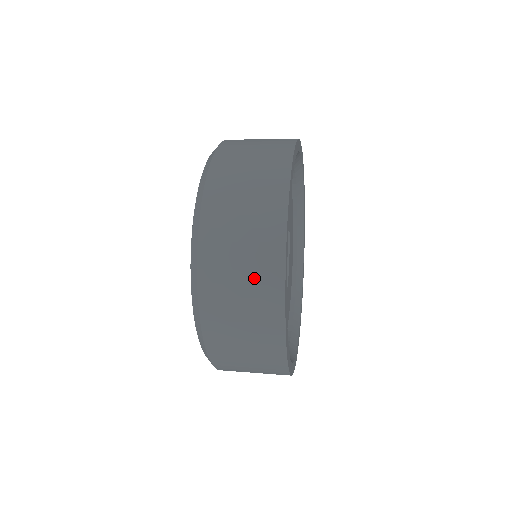
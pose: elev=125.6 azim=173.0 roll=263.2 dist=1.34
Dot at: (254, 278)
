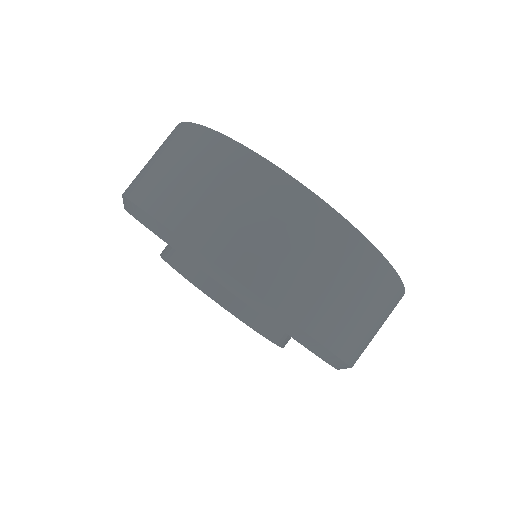
Dot at: (336, 262)
